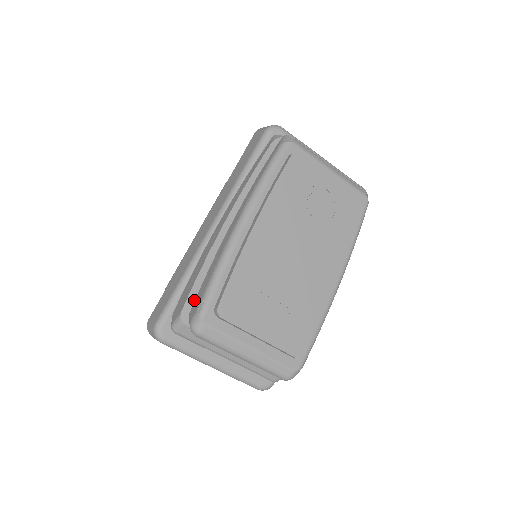
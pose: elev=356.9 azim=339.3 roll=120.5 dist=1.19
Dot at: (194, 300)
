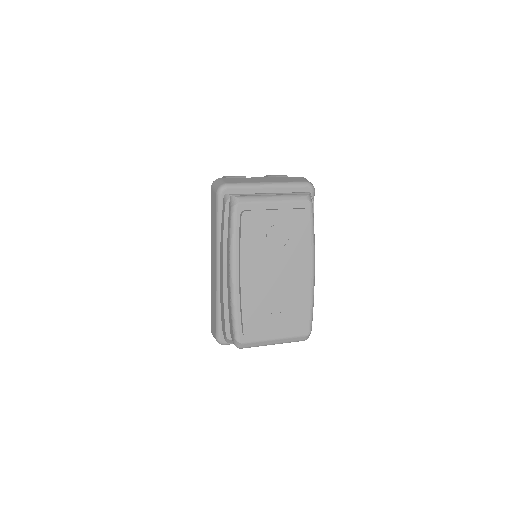
Dot at: (229, 325)
